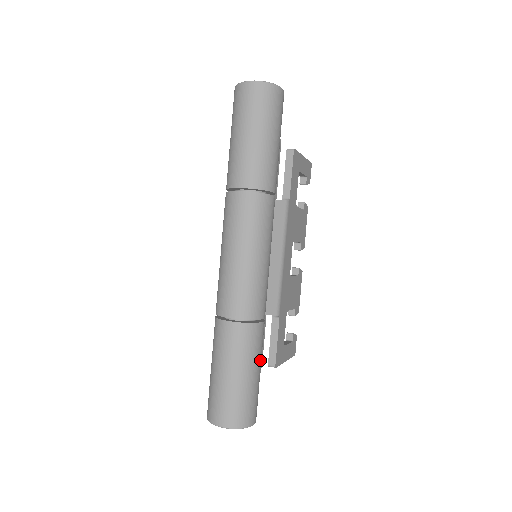
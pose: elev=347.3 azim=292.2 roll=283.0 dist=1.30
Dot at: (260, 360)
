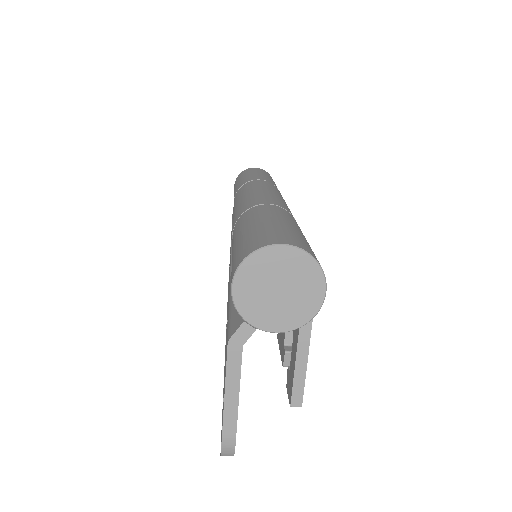
Dot at: occluded
